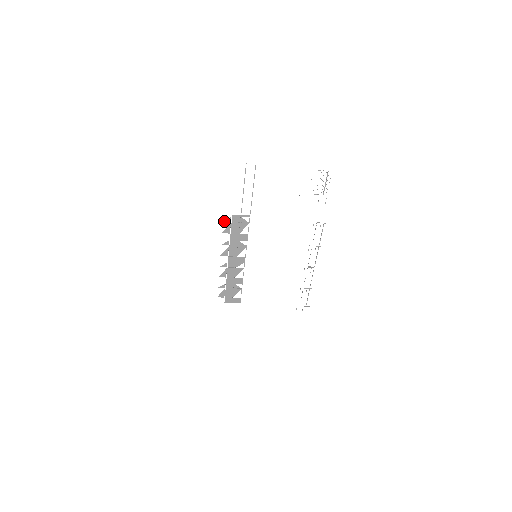
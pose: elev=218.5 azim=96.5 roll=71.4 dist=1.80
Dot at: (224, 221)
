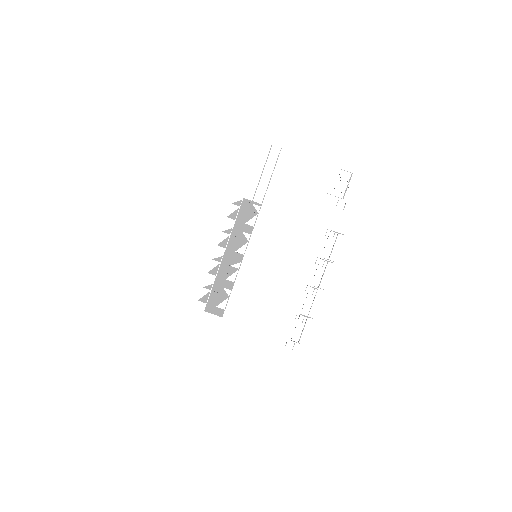
Dot at: (233, 203)
